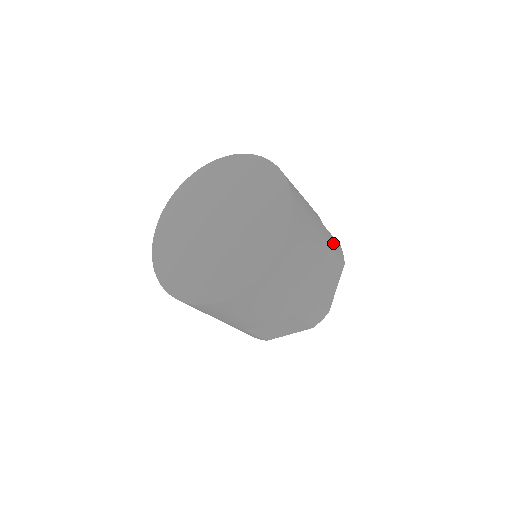
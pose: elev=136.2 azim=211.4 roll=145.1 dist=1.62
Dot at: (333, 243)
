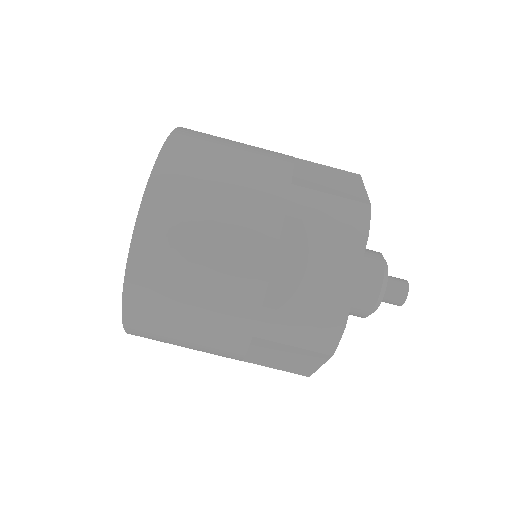
Dot at: (289, 331)
